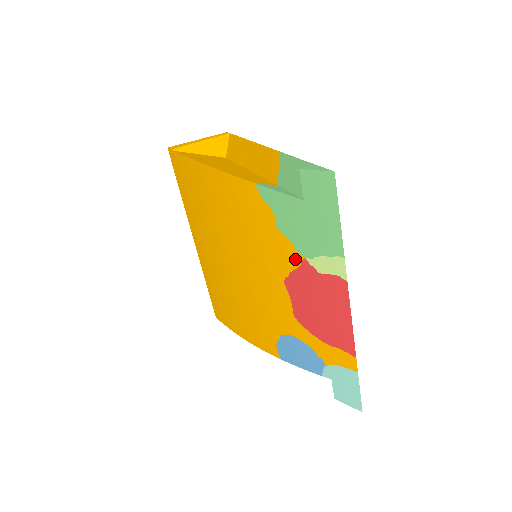
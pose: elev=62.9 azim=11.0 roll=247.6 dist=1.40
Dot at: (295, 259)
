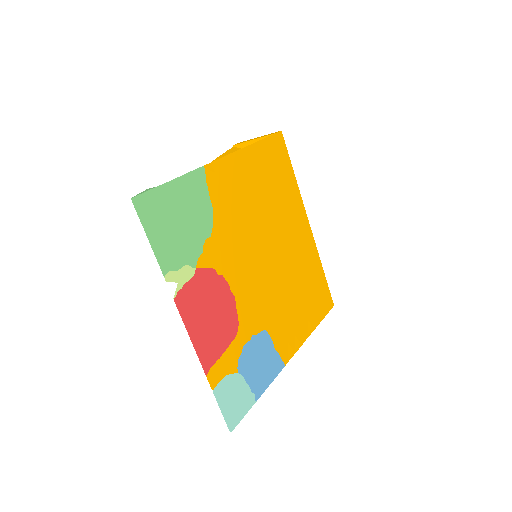
Dot at: occluded
